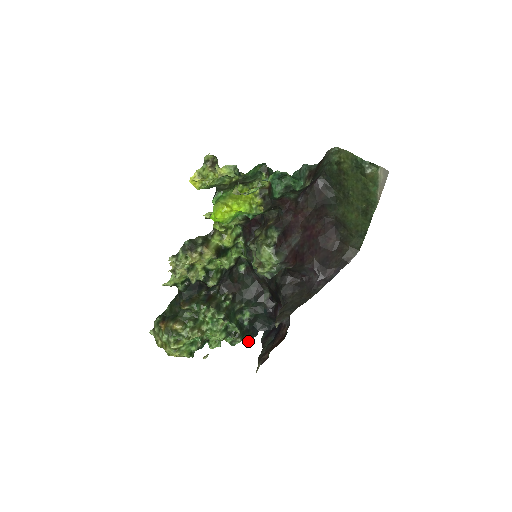
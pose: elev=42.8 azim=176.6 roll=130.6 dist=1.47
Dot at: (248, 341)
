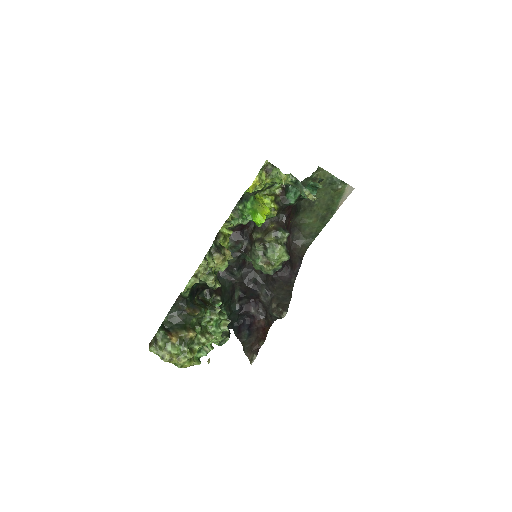
Dot at: occluded
